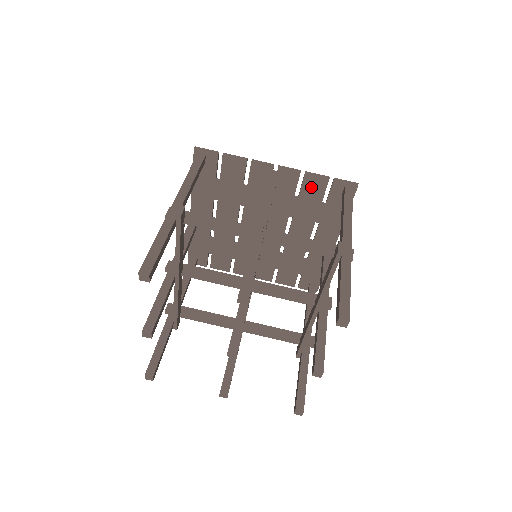
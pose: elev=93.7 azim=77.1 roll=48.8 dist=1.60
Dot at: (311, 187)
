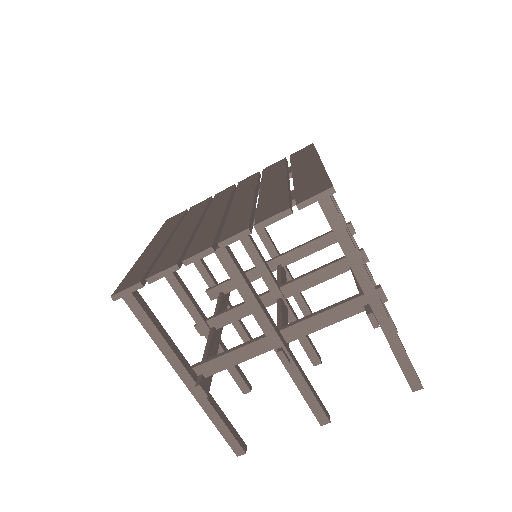
Dot at: occluded
